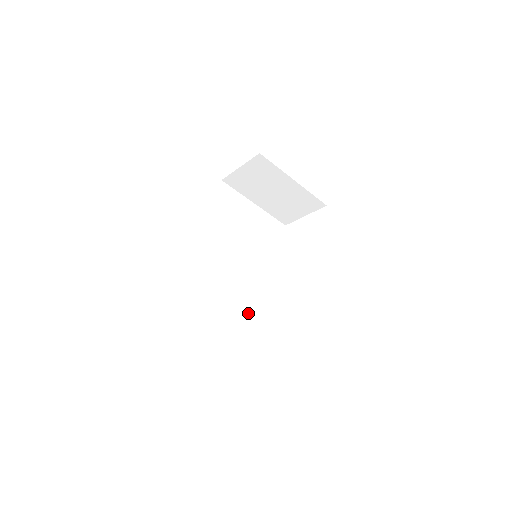
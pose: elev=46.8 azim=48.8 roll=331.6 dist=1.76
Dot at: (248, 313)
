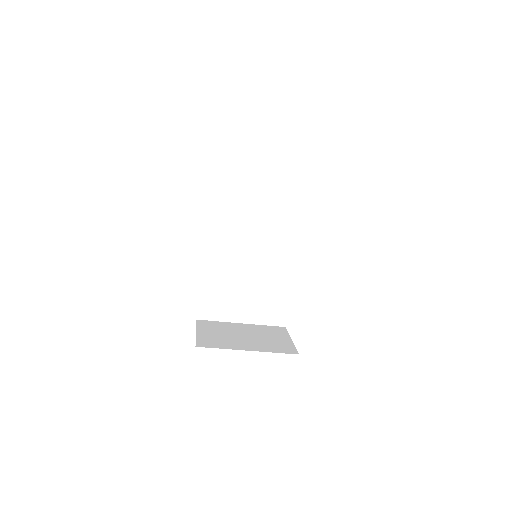
Dot at: (274, 291)
